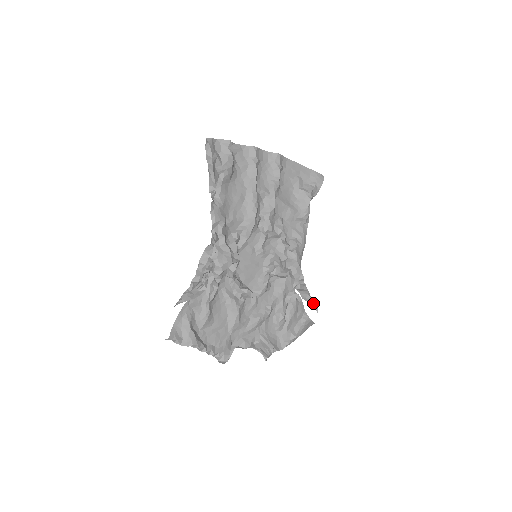
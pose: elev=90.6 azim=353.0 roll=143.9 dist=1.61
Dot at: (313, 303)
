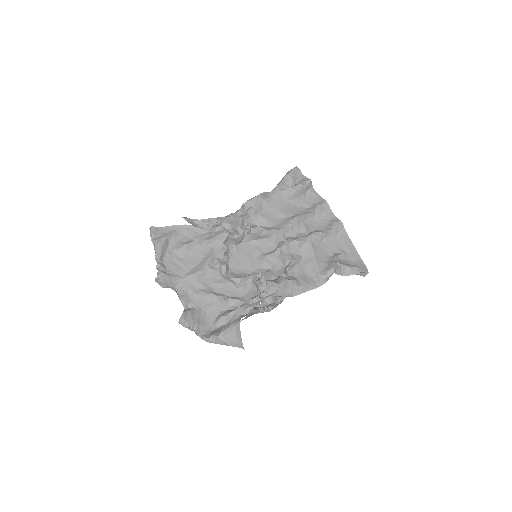
Dot at: (253, 309)
